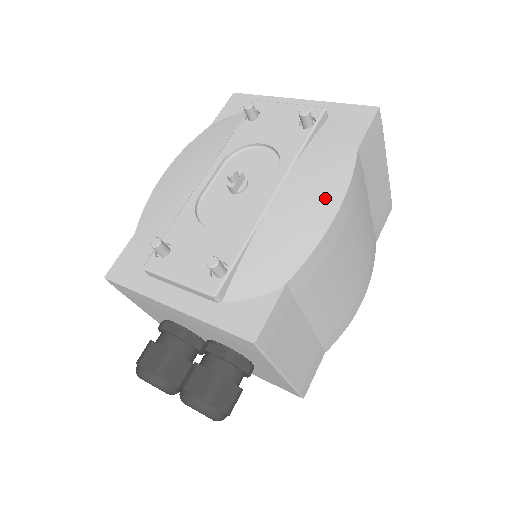
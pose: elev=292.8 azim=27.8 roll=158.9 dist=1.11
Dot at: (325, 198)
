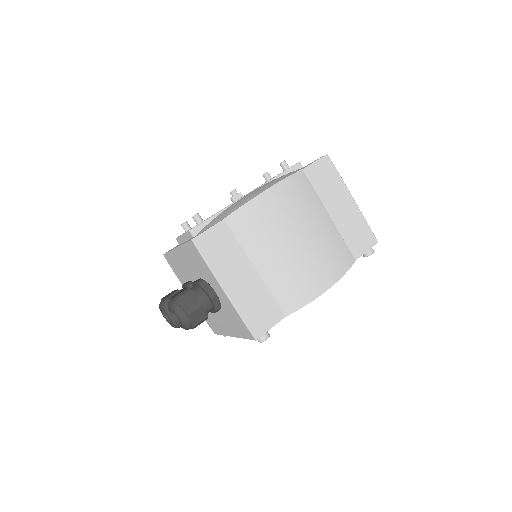
Dot at: (267, 186)
